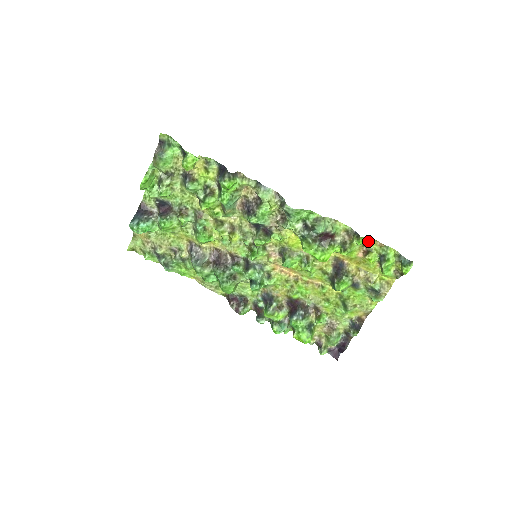
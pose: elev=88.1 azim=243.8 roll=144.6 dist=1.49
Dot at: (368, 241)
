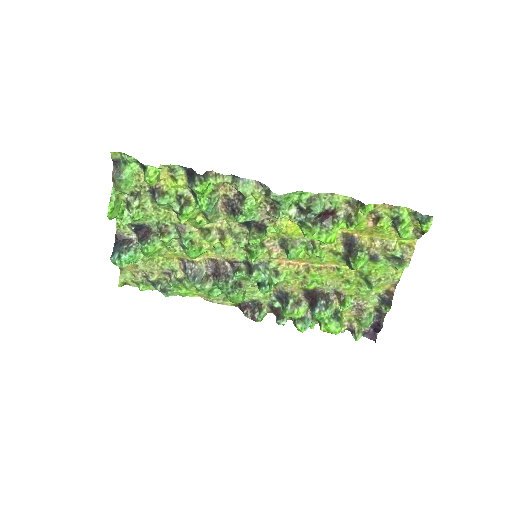
Dot at: (375, 207)
